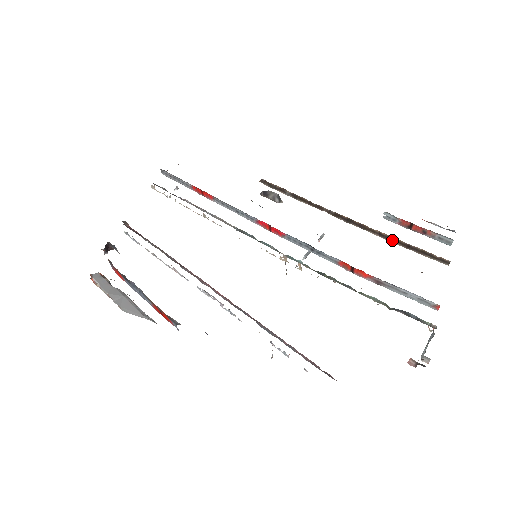
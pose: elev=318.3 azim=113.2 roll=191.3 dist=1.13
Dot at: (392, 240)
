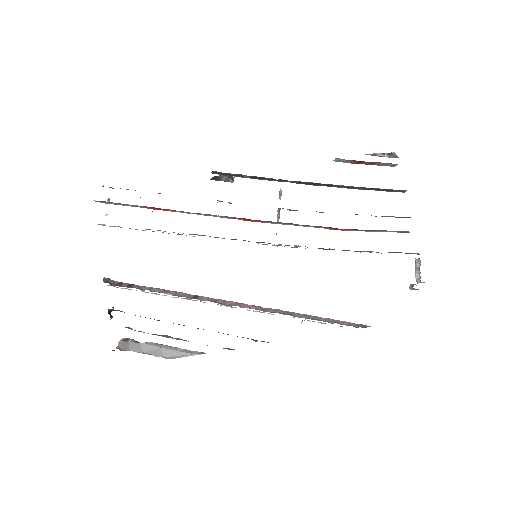
Dot at: (356, 188)
